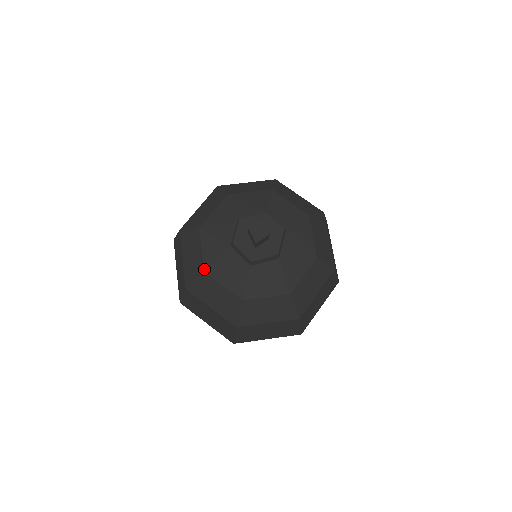
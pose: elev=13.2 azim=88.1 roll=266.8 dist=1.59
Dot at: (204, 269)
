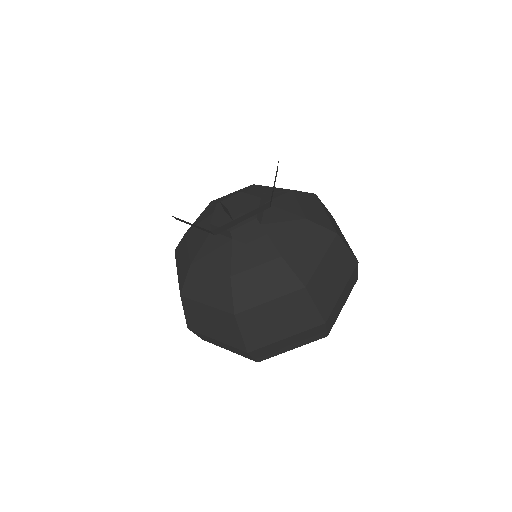
Dot at: (190, 262)
